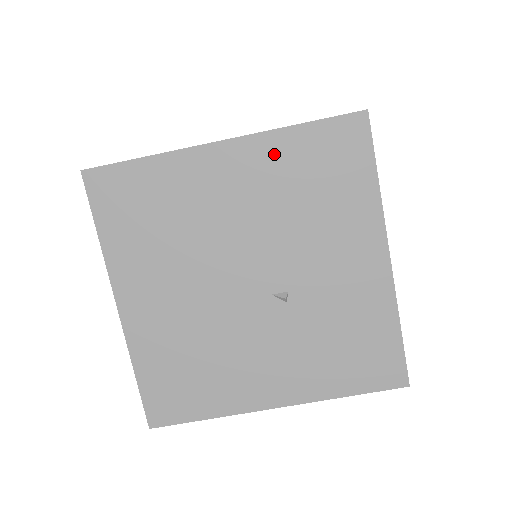
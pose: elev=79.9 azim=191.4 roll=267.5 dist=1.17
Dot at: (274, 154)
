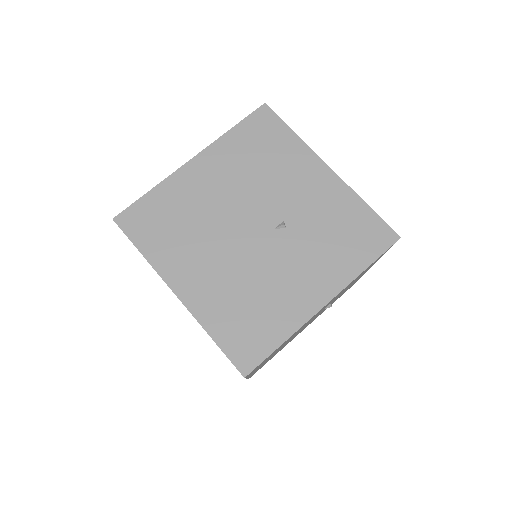
Dot at: (227, 150)
